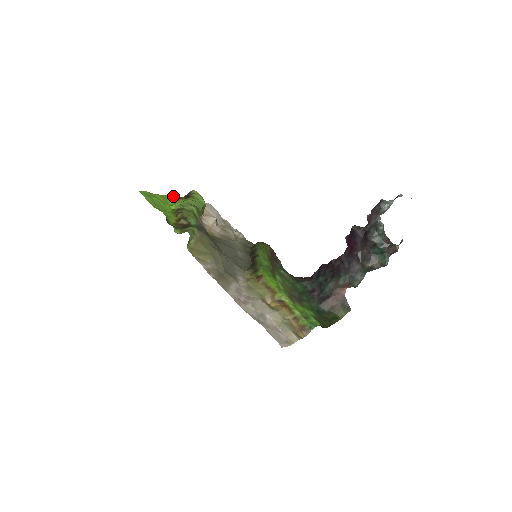
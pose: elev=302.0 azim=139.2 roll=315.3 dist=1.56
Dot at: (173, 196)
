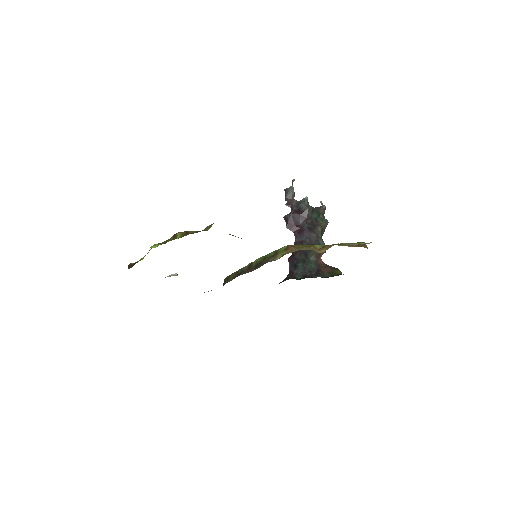
Dot at: occluded
